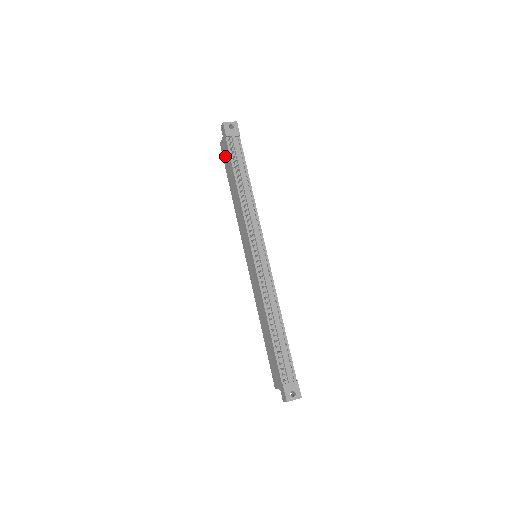
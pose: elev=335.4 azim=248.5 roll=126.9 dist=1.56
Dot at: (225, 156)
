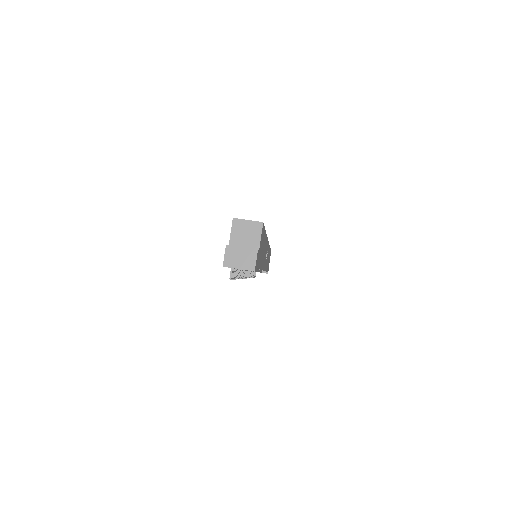
Dot at: occluded
